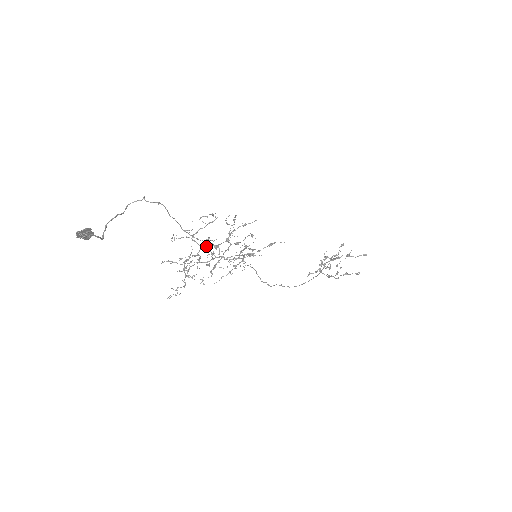
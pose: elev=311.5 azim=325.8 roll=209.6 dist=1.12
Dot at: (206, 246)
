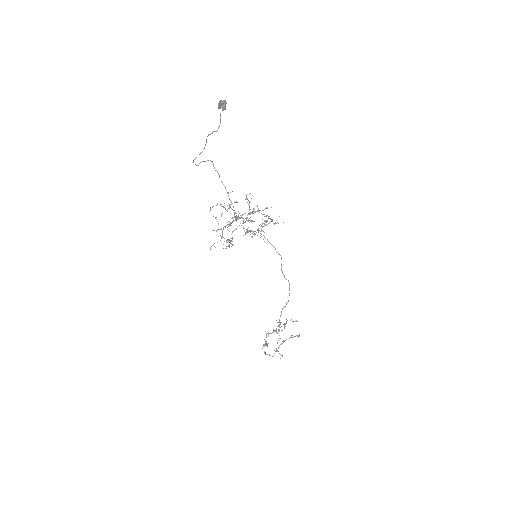
Dot at: (236, 218)
